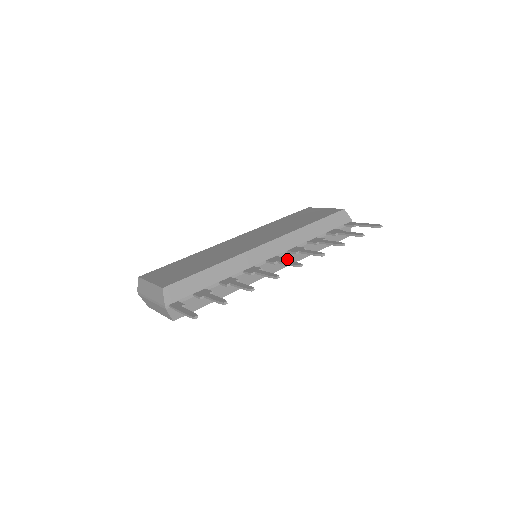
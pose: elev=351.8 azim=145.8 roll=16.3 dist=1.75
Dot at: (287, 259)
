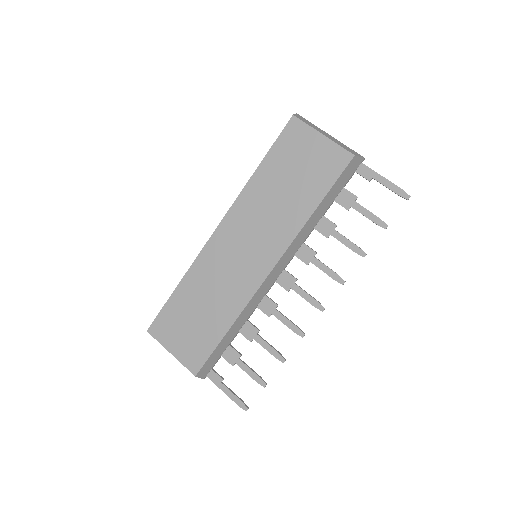
Dot at: occluded
